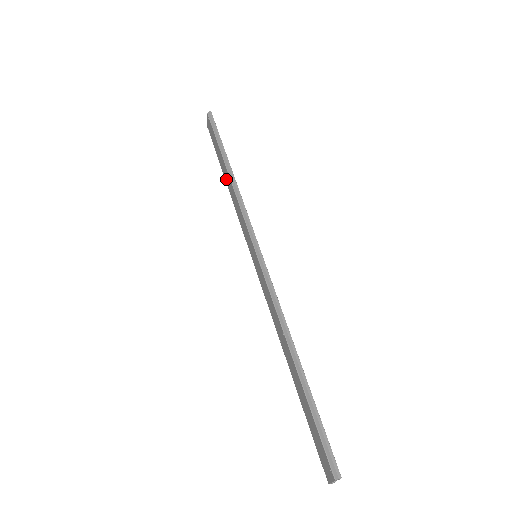
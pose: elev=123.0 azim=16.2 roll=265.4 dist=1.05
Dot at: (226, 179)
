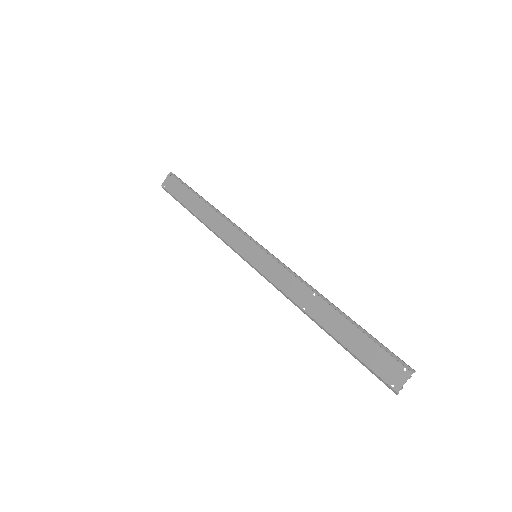
Dot at: (200, 213)
